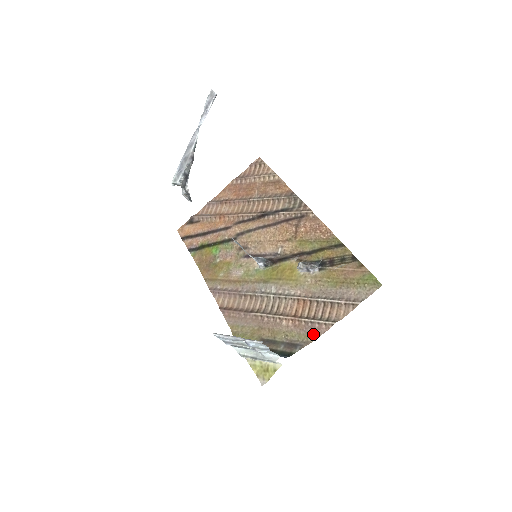
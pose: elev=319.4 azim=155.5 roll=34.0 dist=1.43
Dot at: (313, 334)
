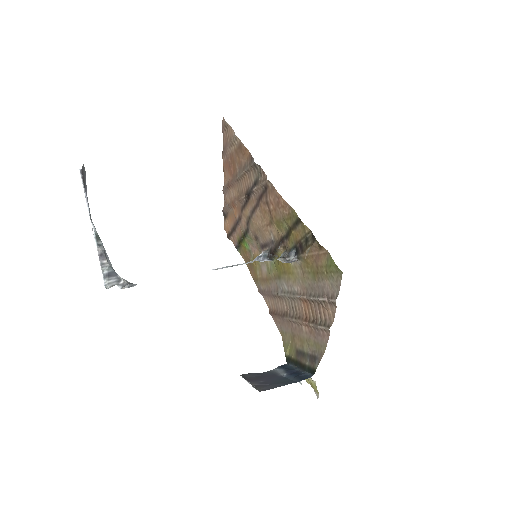
Dot at: (322, 343)
